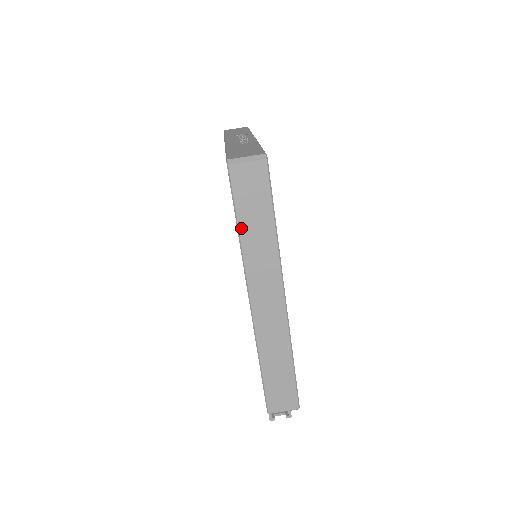
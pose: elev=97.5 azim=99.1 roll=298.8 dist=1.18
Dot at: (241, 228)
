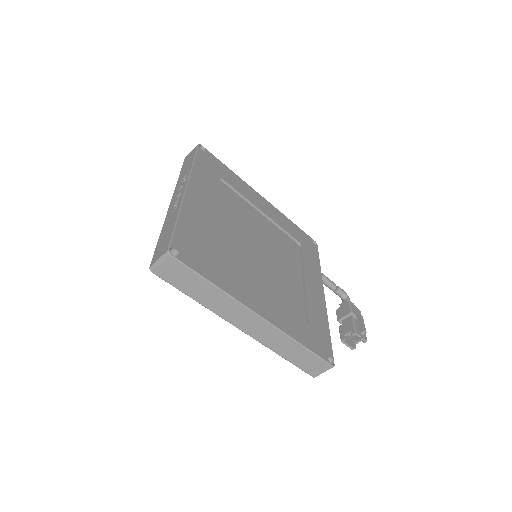
Dot at: (193, 298)
